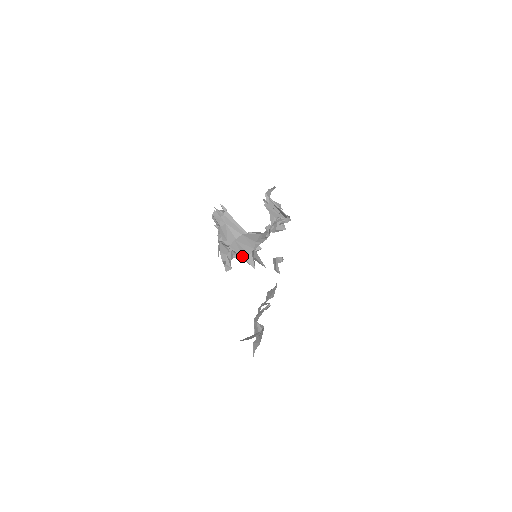
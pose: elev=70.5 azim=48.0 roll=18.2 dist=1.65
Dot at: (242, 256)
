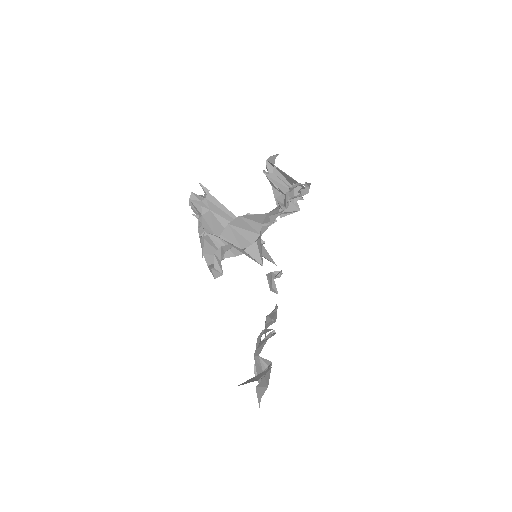
Dot at: (241, 248)
